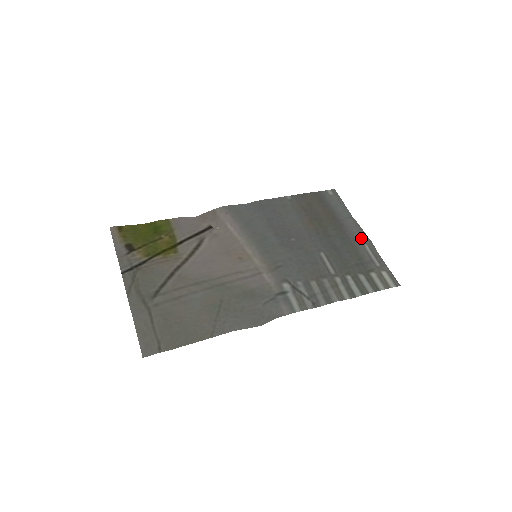
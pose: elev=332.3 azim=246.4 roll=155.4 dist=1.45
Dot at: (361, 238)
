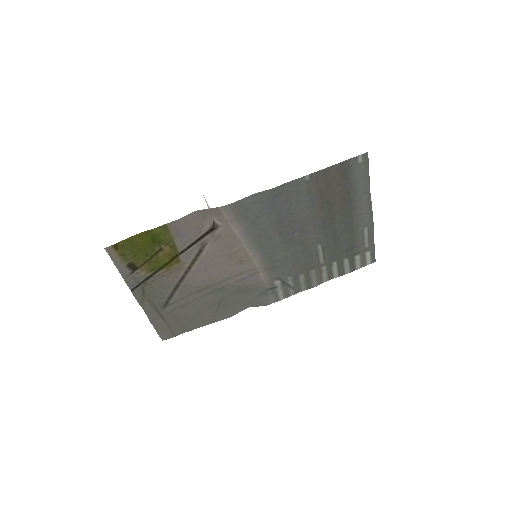
Dot at: (365, 221)
